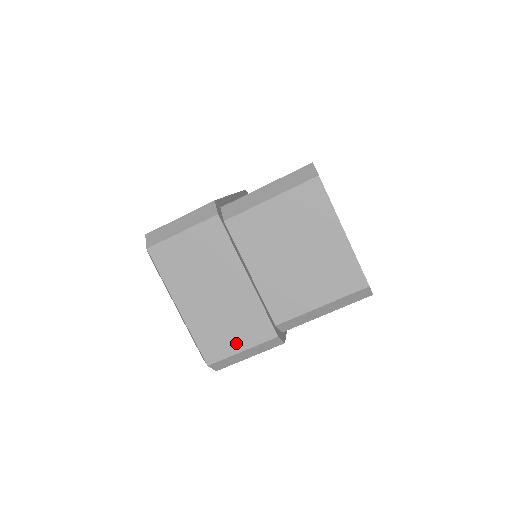
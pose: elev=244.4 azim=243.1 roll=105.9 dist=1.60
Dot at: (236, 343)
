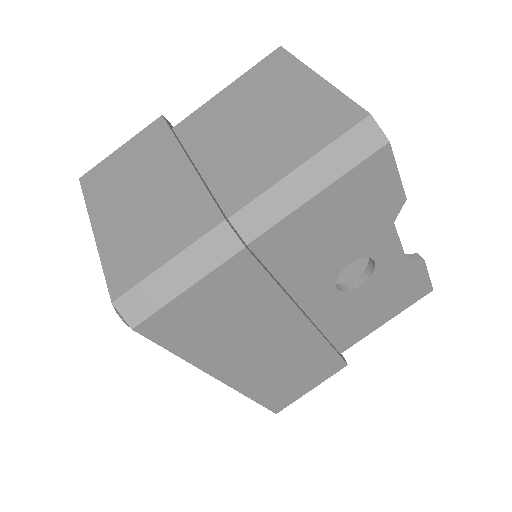
Dot at: (160, 252)
